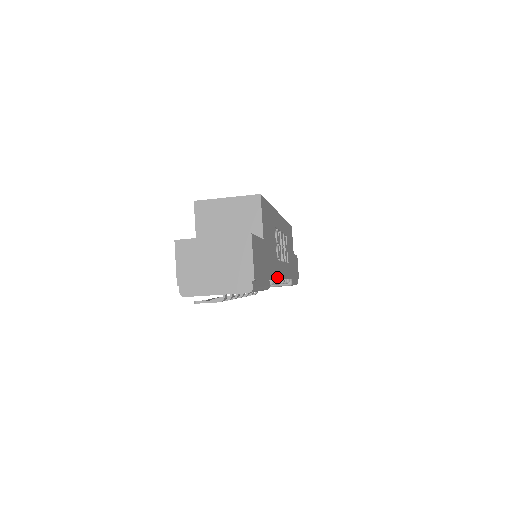
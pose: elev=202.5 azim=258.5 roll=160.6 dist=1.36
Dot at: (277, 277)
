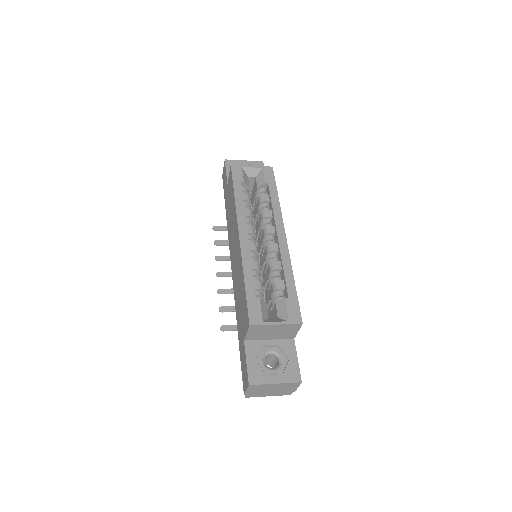
Dot at: occluded
